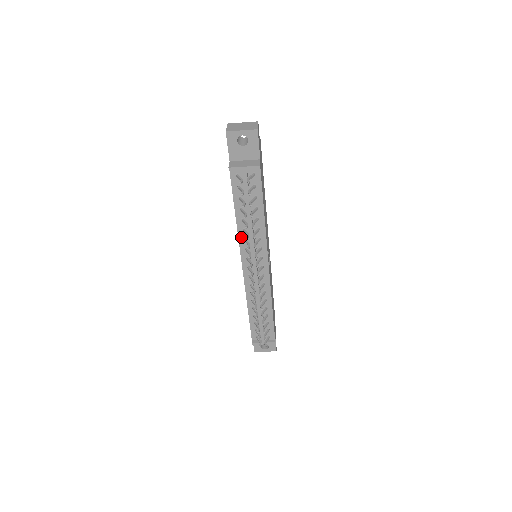
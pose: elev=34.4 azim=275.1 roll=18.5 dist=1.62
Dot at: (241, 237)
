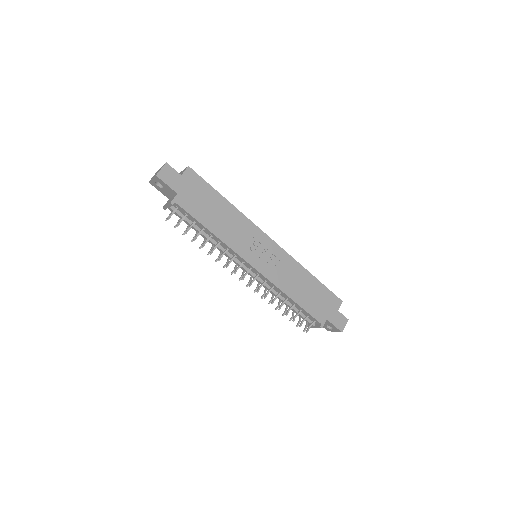
Dot at: occluded
